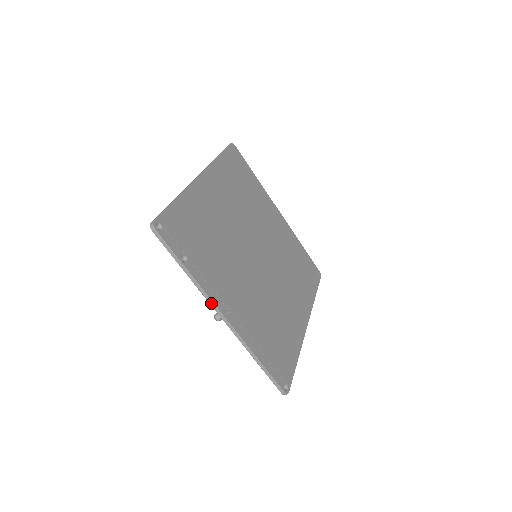
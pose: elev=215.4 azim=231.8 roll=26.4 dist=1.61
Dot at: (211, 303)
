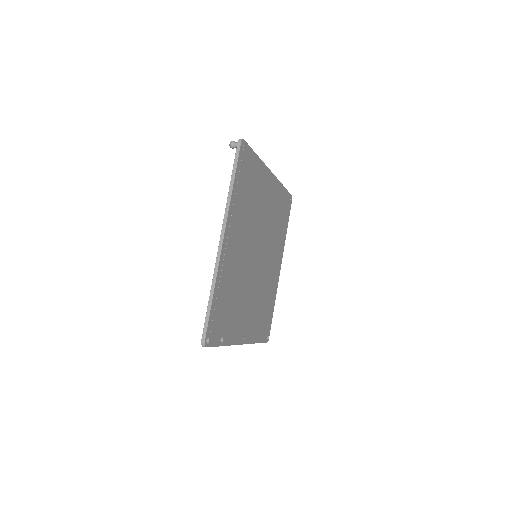
Dot at: occluded
